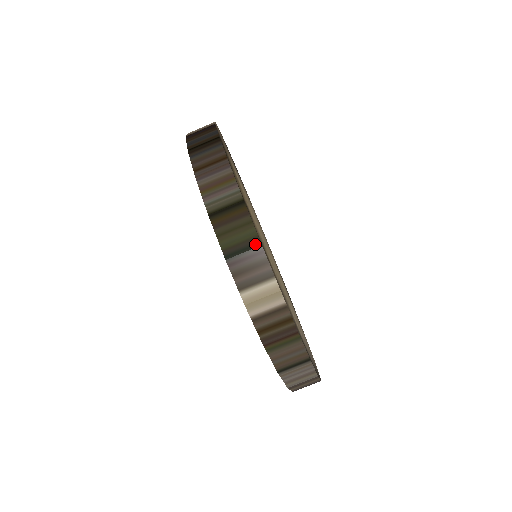
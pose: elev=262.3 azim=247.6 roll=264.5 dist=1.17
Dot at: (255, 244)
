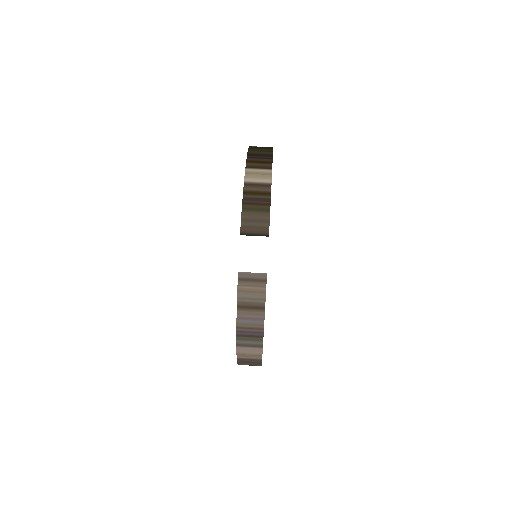
Dot at: (269, 156)
